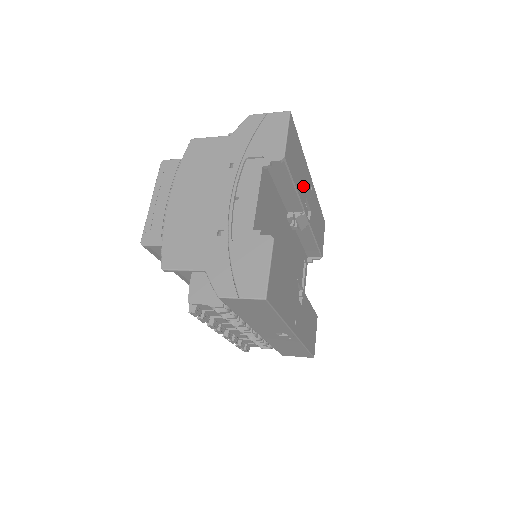
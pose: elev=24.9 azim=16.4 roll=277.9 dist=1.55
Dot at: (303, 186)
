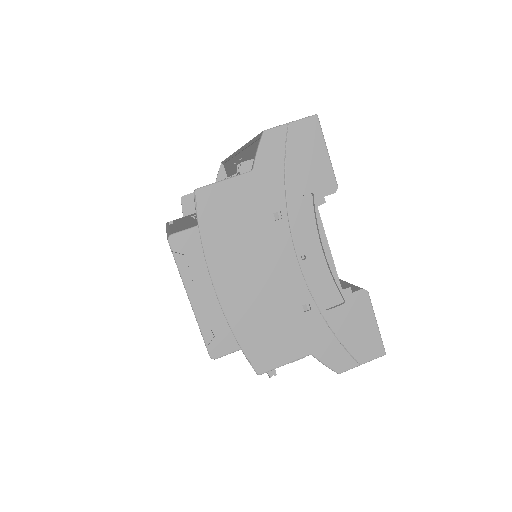
Dot at: occluded
